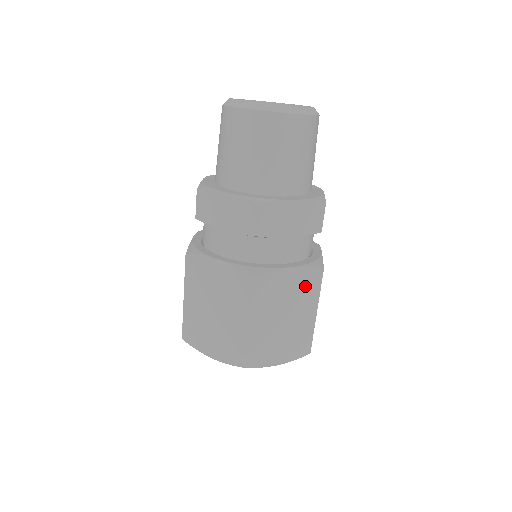
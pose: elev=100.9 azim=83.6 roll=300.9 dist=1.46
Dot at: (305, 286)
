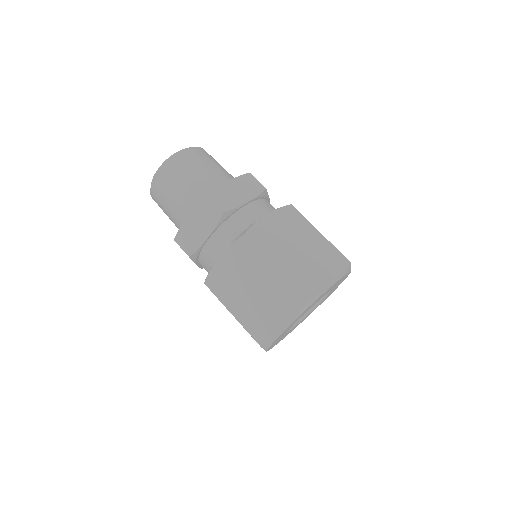
Dot at: (290, 221)
